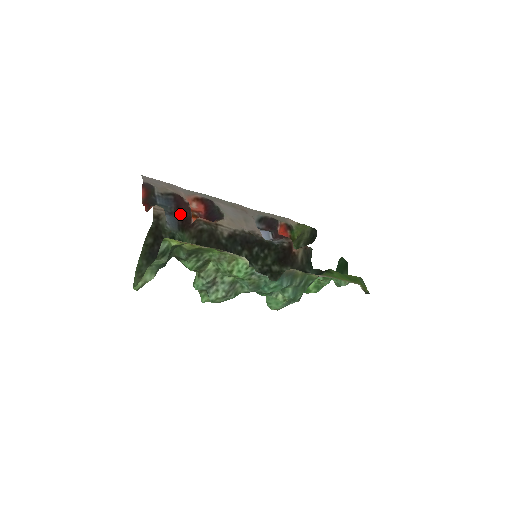
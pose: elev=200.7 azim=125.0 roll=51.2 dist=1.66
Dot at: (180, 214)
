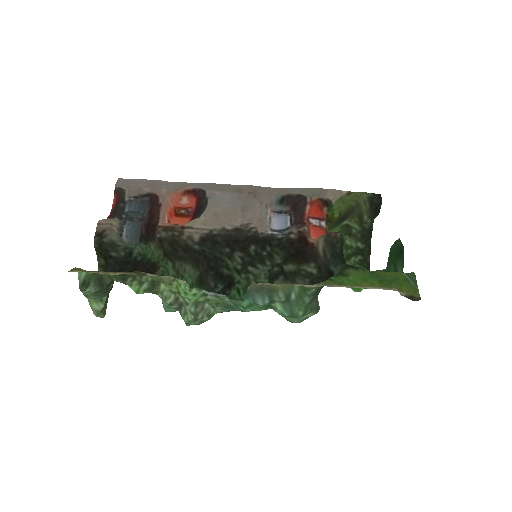
Dot at: (149, 220)
